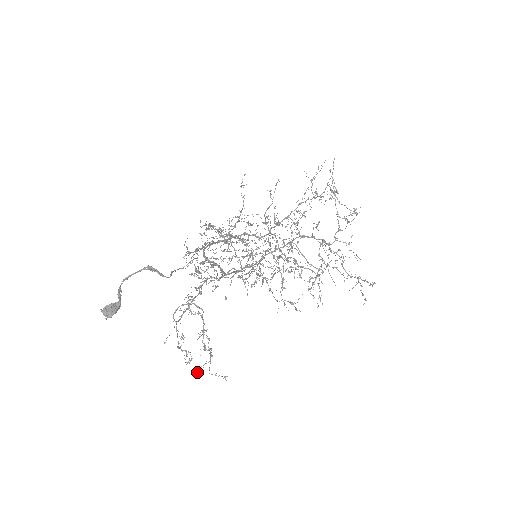
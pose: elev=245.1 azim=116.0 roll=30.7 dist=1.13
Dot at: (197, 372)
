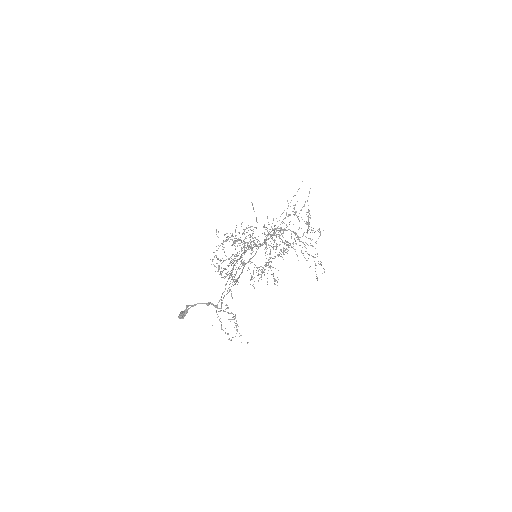
Dot at: occluded
